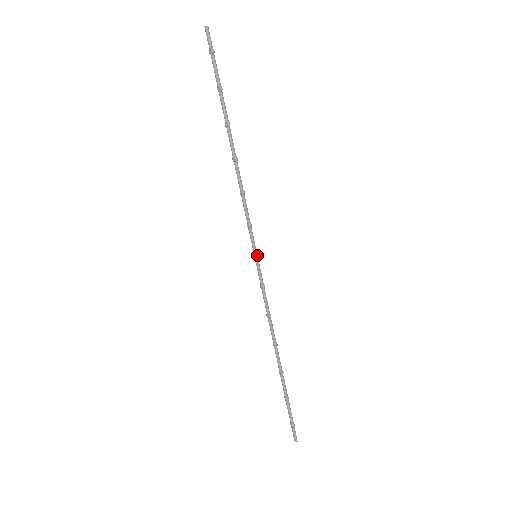
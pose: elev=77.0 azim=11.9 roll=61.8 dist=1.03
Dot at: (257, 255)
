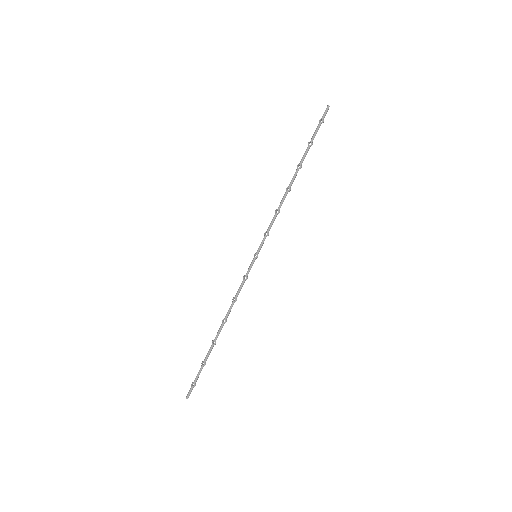
Dot at: occluded
